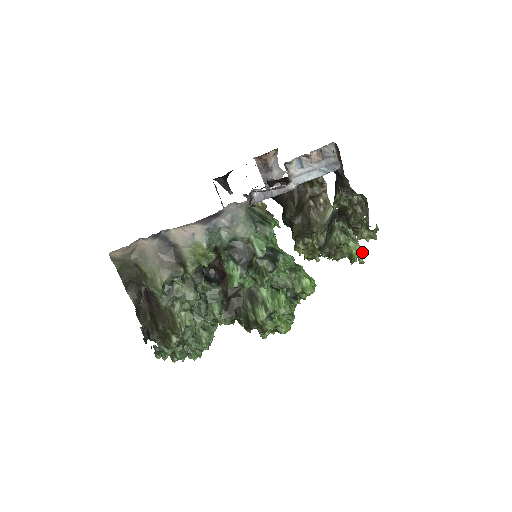
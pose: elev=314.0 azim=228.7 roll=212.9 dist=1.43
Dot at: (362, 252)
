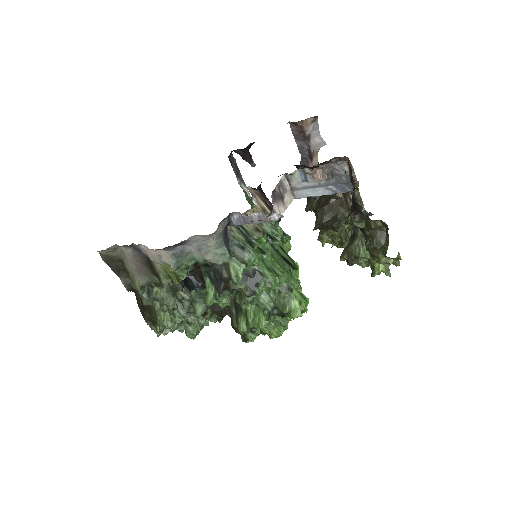
Dot at: (386, 268)
